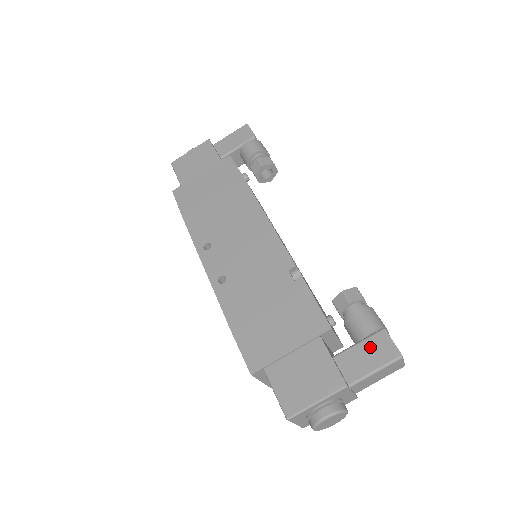
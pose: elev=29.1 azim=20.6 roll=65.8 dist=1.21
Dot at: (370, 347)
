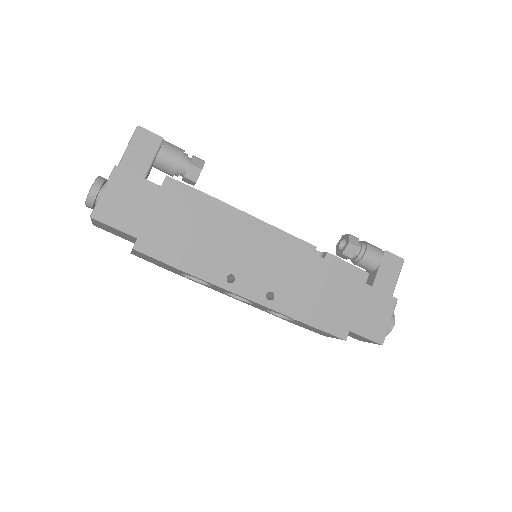
Dot at: (387, 267)
